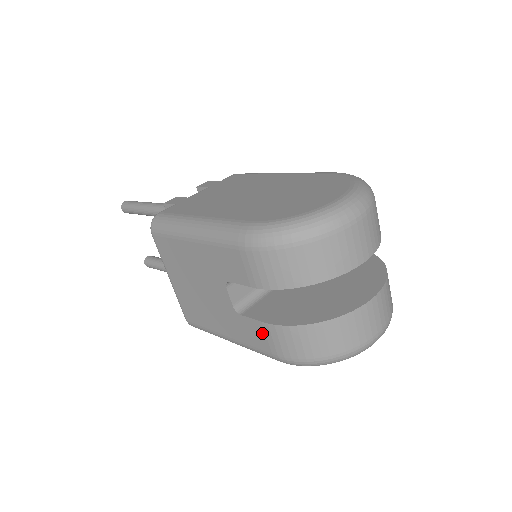
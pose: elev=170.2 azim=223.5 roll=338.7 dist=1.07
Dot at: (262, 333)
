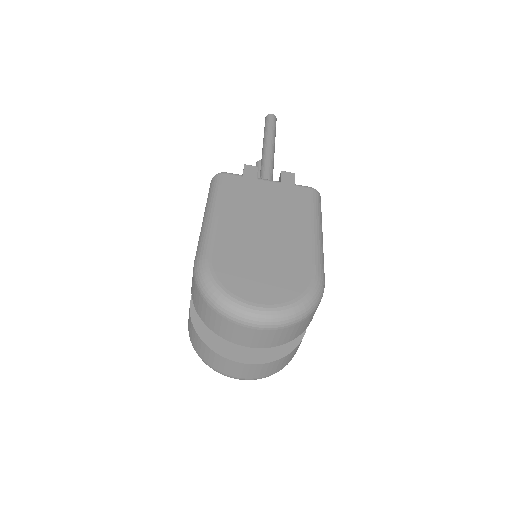
Dot at: occluded
